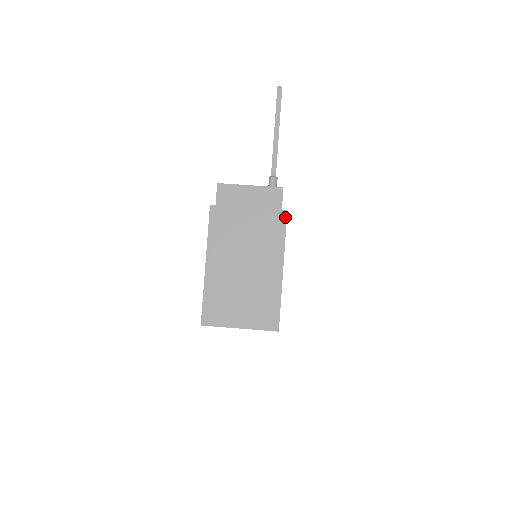
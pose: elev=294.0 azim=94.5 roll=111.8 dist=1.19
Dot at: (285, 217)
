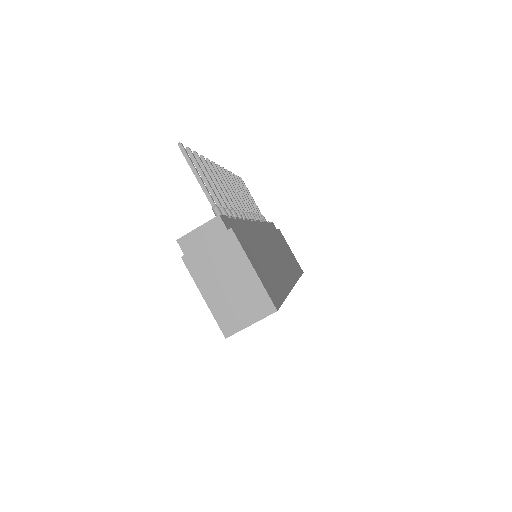
Dot at: (233, 233)
